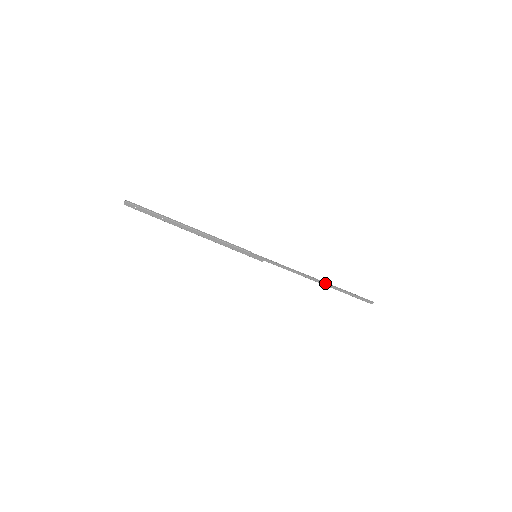
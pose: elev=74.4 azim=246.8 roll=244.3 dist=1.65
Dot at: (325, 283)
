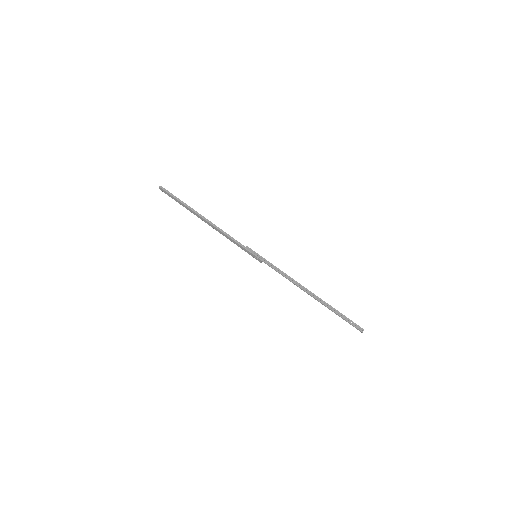
Dot at: (315, 298)
